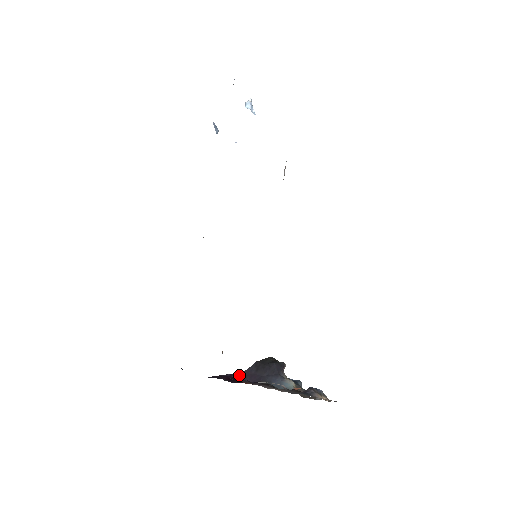
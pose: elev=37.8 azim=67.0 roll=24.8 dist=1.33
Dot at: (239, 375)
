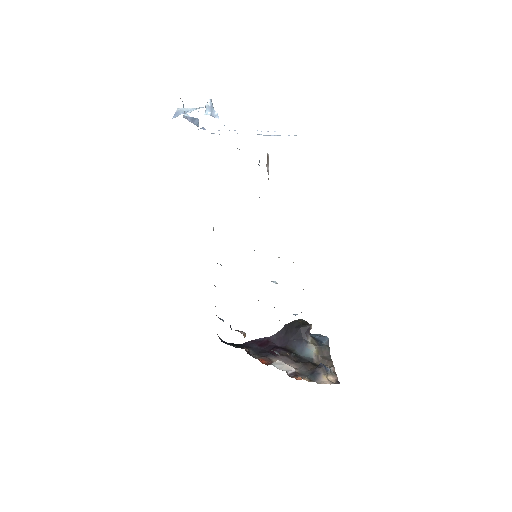
Dot at: (271, 338)
